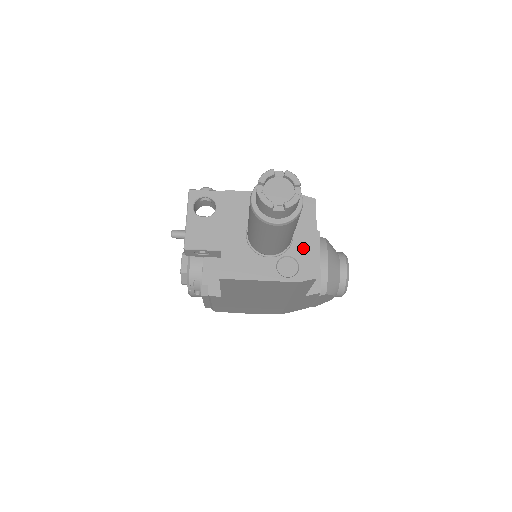
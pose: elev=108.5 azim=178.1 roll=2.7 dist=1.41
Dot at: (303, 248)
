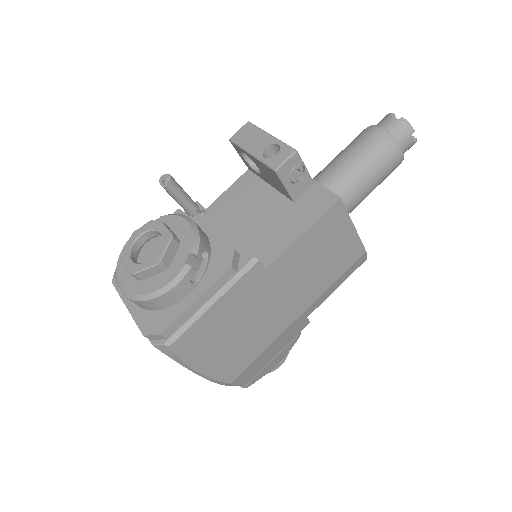
Dot at: occluded
